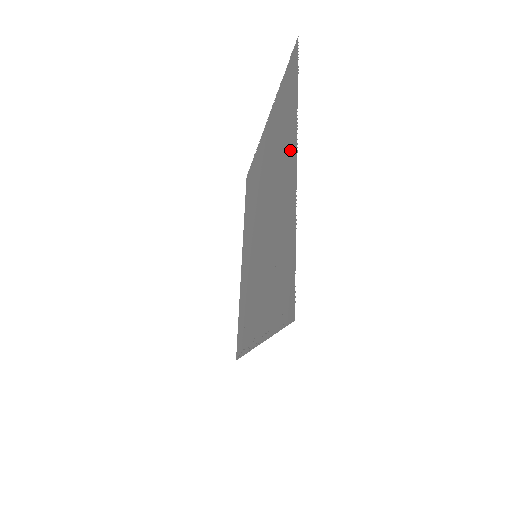
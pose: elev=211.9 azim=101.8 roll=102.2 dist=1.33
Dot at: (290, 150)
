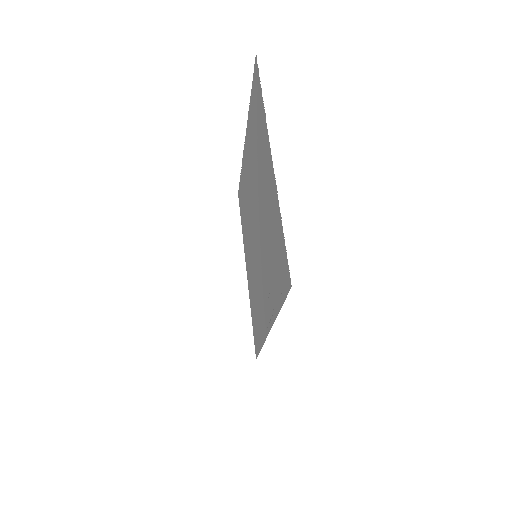
Dot at: (265, 150)
